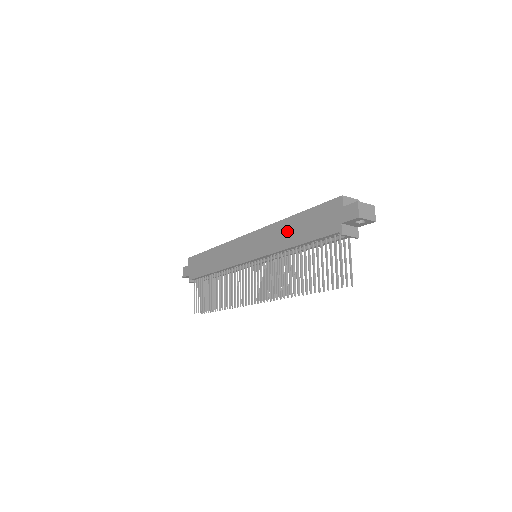
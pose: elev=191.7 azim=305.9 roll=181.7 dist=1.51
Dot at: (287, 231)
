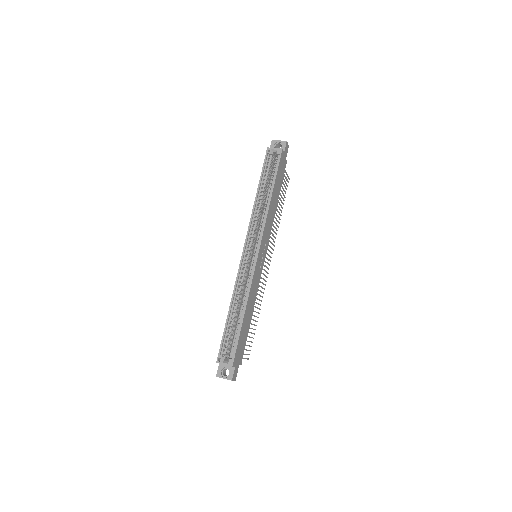
Dot at: occluded
